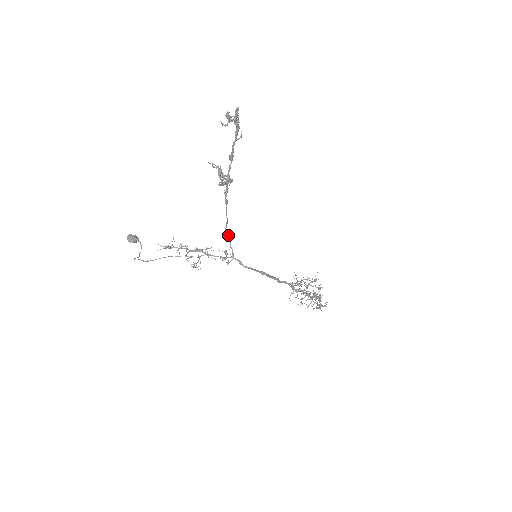
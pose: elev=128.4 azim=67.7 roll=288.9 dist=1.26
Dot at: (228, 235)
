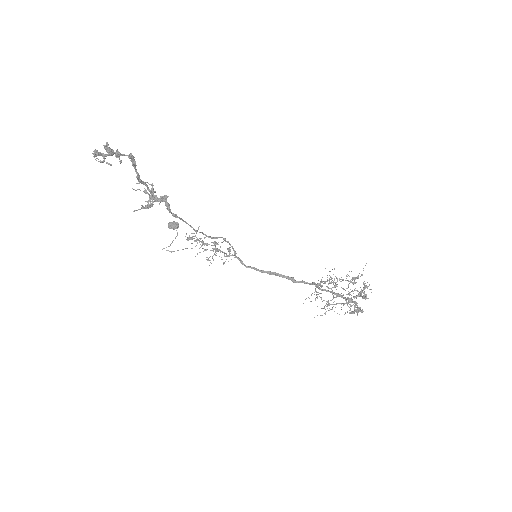
Dot at: (214, 238)
